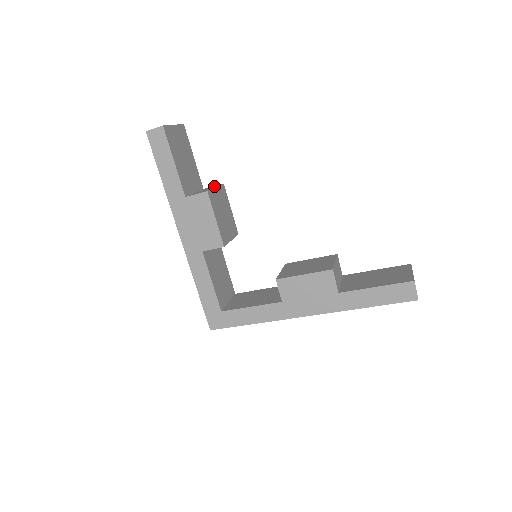
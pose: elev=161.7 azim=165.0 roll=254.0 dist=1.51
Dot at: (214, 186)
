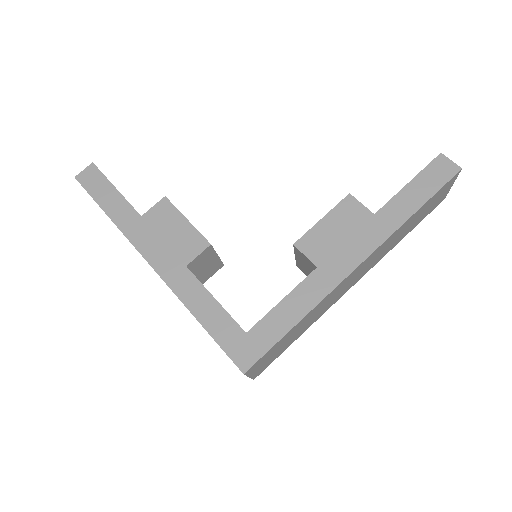
Dot at: occluded
